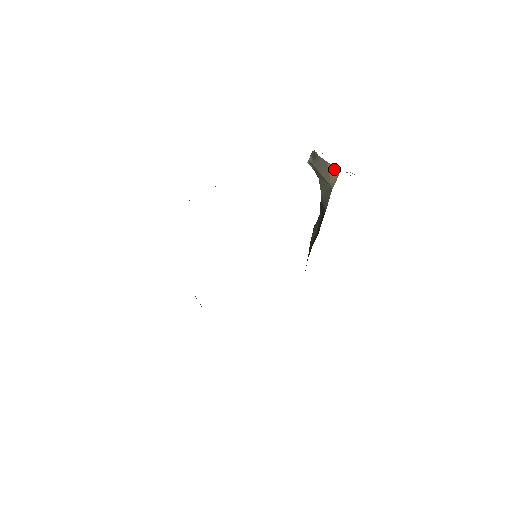
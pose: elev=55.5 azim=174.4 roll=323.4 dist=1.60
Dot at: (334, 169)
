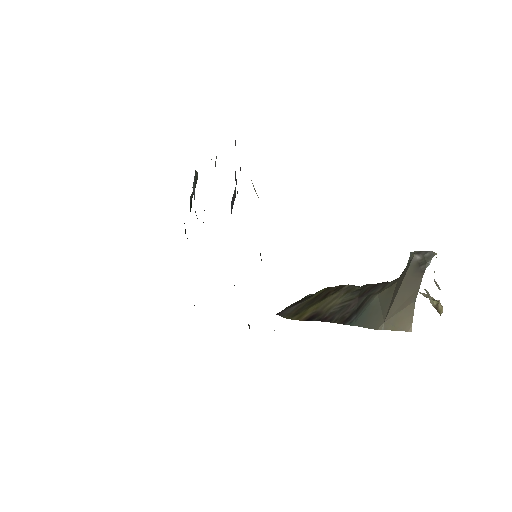
Dot at: (408, 319)
